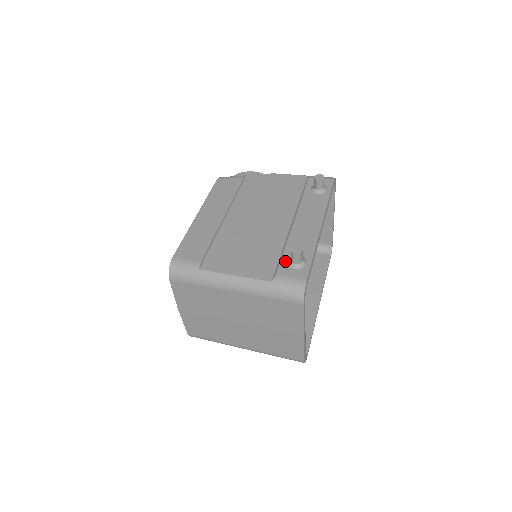
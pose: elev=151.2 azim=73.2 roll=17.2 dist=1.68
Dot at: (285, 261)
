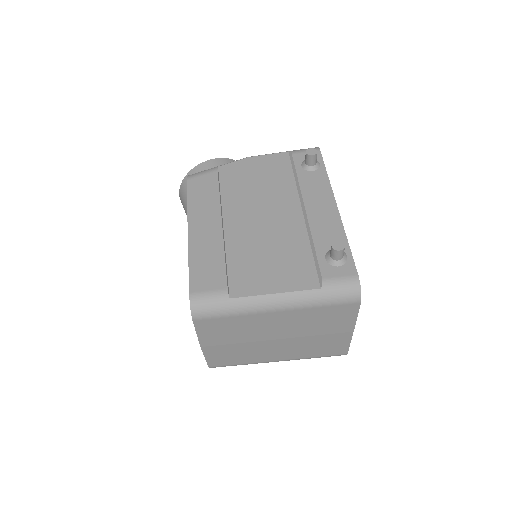
Dot at: (323, 260)
